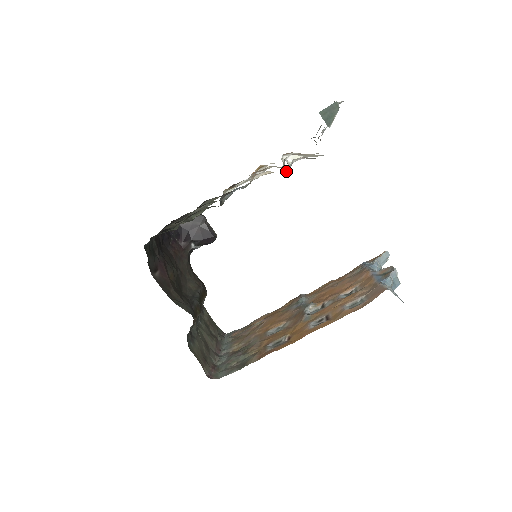
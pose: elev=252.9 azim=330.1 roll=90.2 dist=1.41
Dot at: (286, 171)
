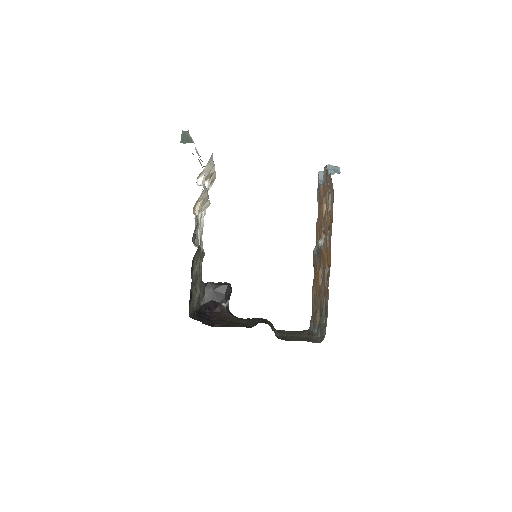
Dot at: (206, 191)
